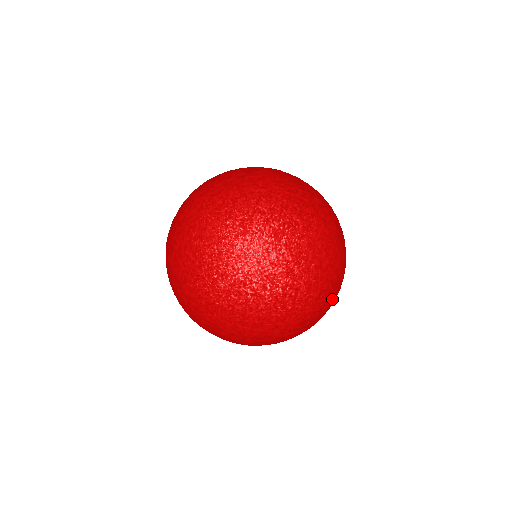
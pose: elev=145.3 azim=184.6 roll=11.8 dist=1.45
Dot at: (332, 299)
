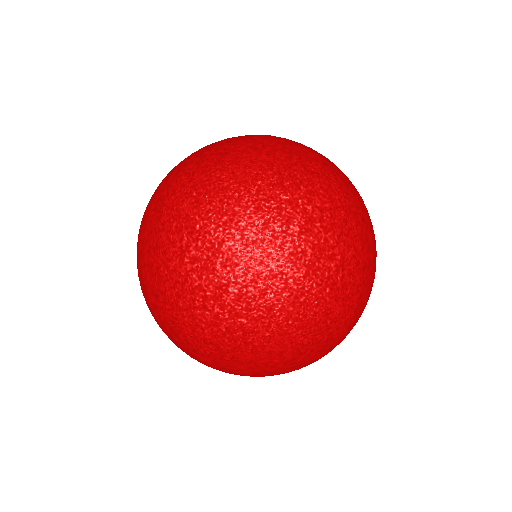
Dot at: (341, 334)
